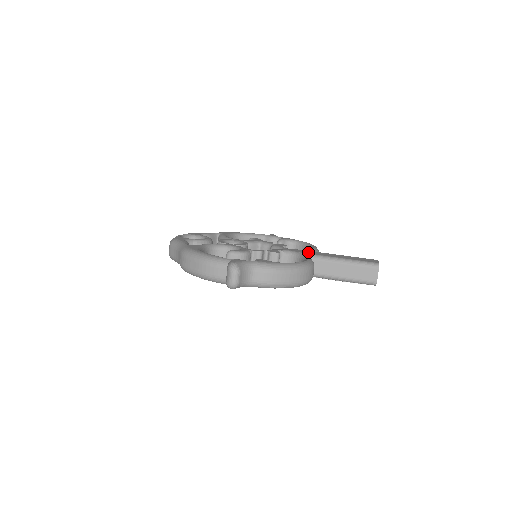
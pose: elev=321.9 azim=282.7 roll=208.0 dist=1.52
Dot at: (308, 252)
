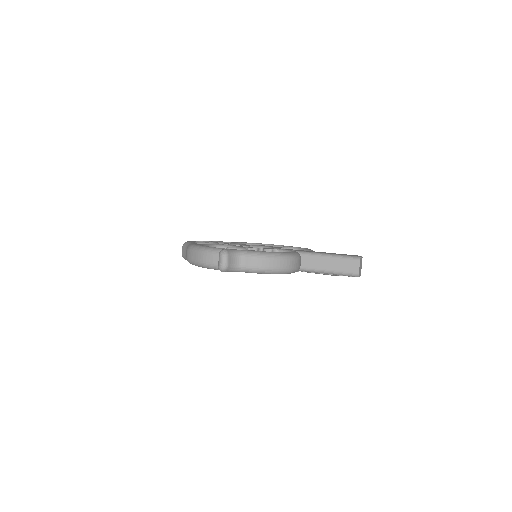
Dot at: (299, 250)
